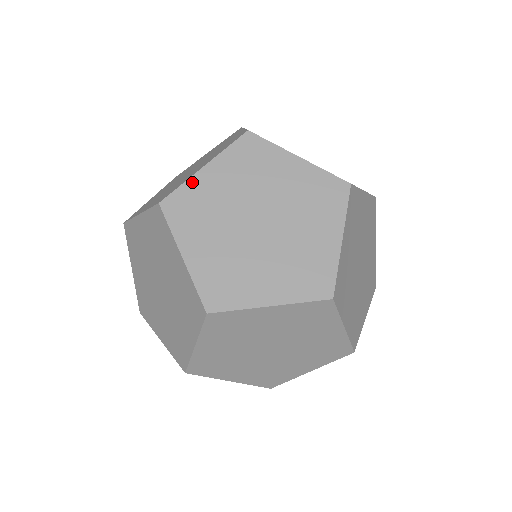
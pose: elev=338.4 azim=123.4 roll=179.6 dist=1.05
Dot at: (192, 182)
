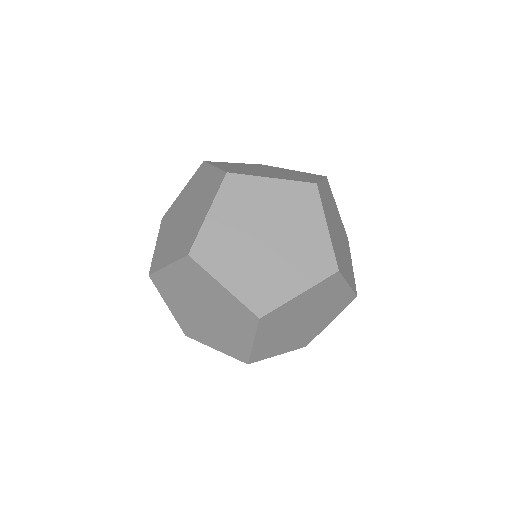
Dot at: (256, 180)
